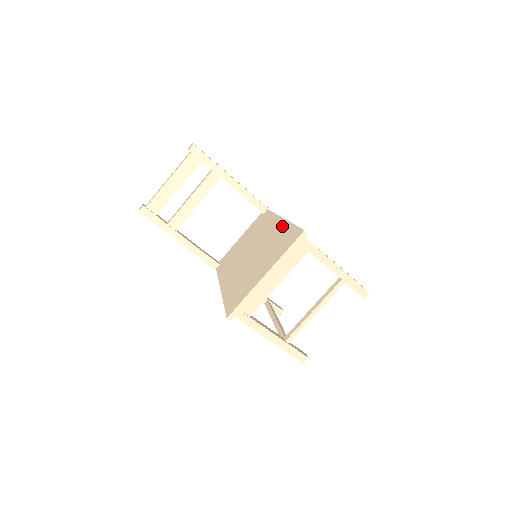
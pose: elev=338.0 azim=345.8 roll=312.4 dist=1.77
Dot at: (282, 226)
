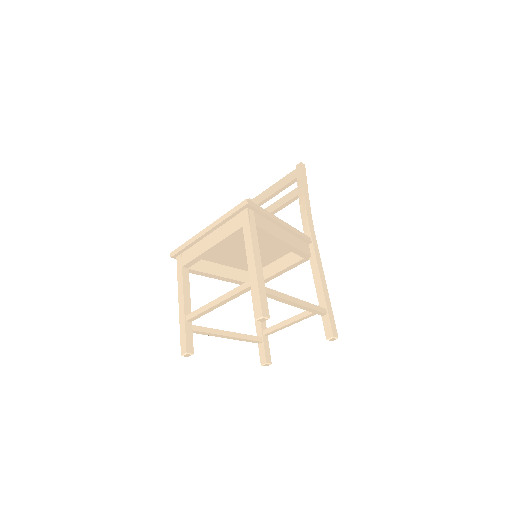
Dot at: occluded
